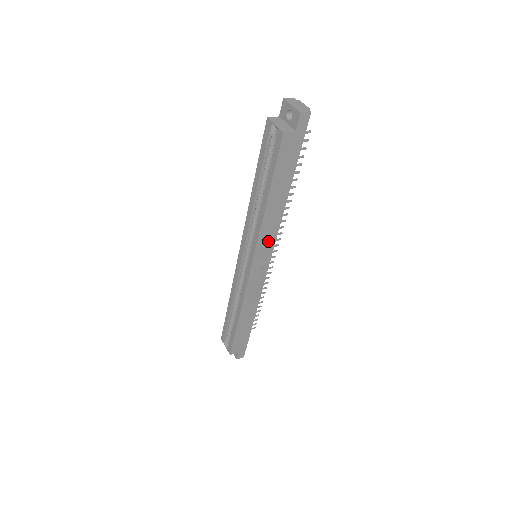
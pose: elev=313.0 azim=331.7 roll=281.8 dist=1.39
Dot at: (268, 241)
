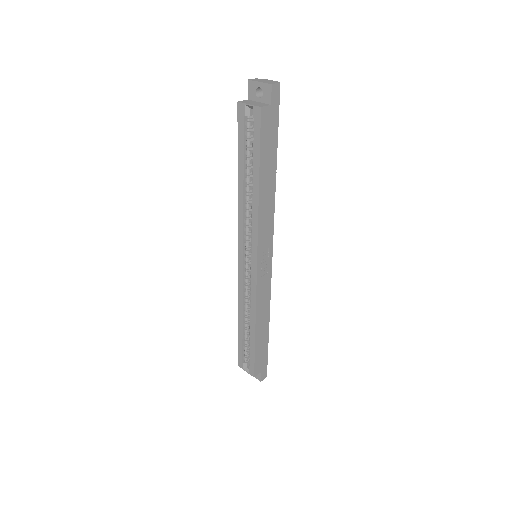
Dot at: (267, 232)
